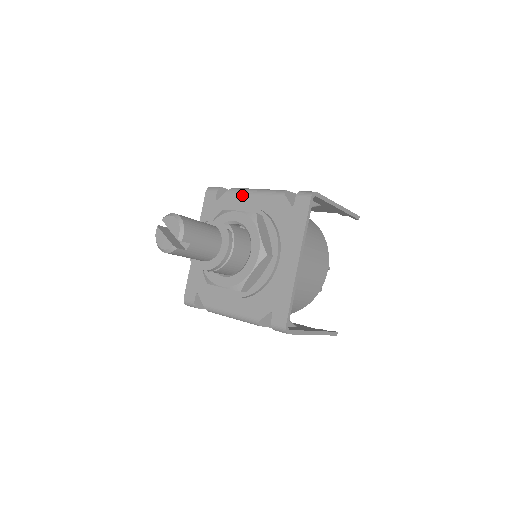
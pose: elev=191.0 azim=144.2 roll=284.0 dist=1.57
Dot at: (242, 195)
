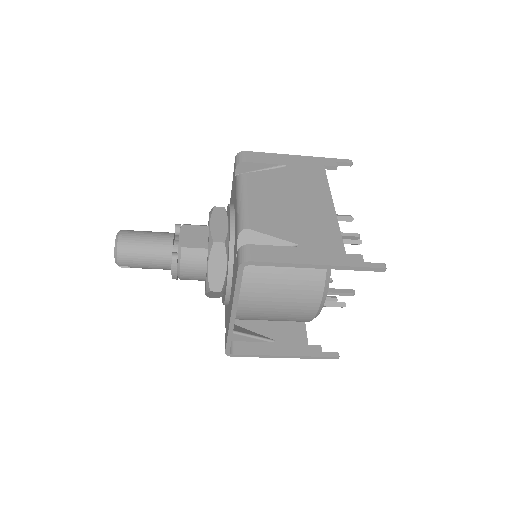
Dot at: (236, 195)
